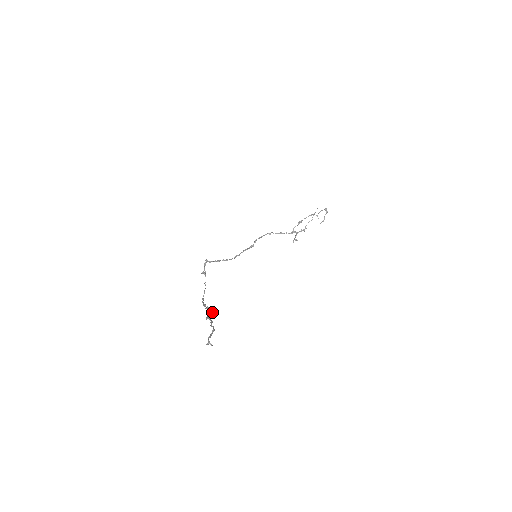
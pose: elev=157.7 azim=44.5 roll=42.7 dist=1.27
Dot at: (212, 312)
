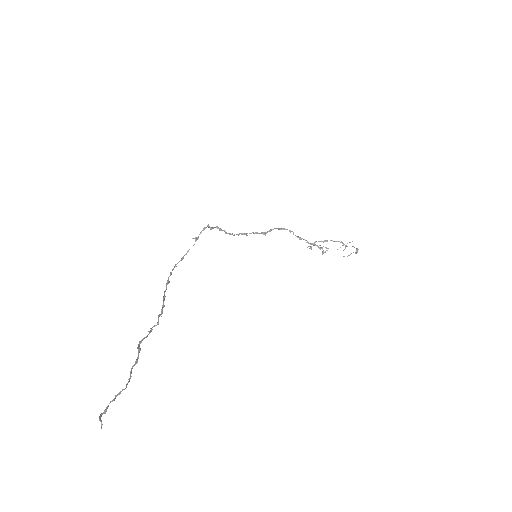
Dot at: (157, 324)
